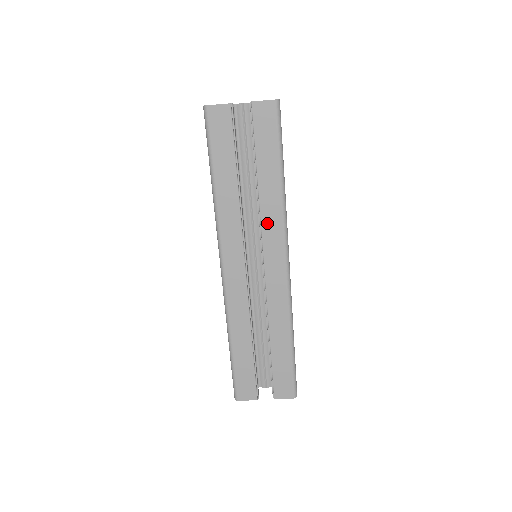
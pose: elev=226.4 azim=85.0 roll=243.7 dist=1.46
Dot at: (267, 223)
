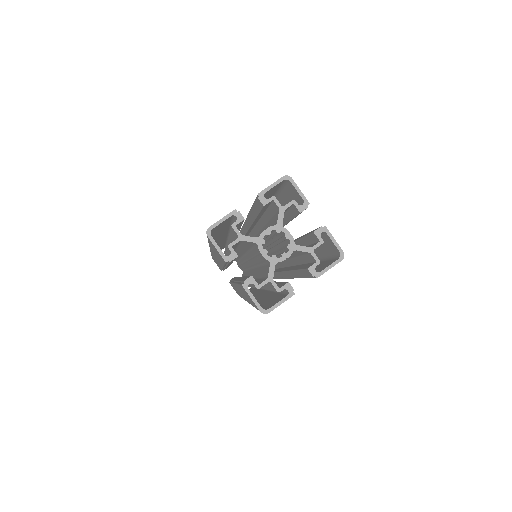
Dot at: occluded
